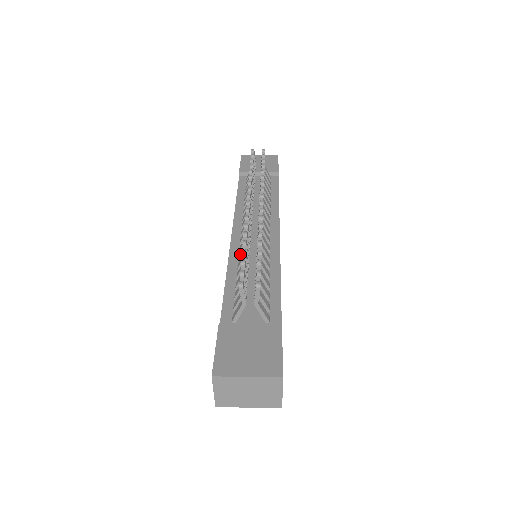
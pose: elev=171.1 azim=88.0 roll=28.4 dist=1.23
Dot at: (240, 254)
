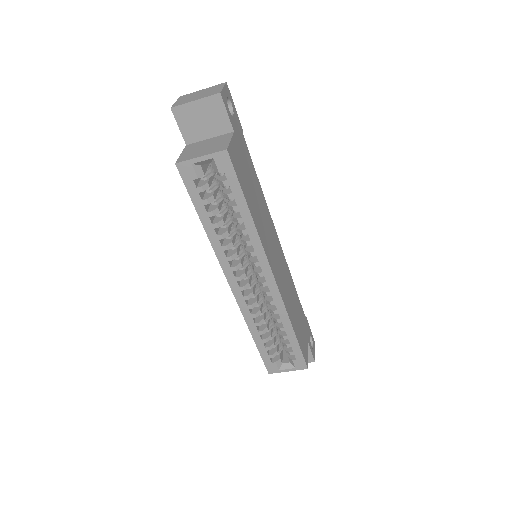
Dot at: occluded
